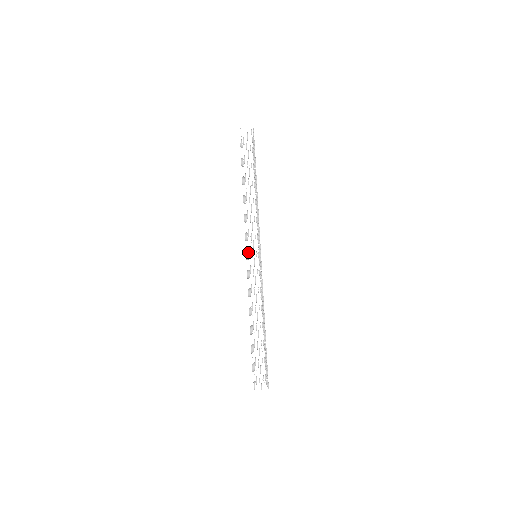
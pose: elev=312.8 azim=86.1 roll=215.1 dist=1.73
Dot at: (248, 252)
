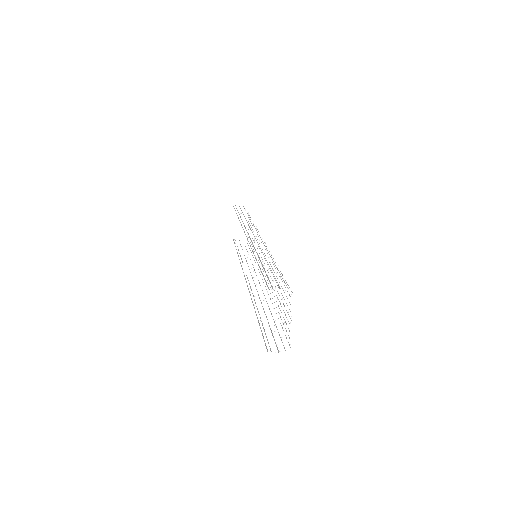
Dot at: (246, 275)
